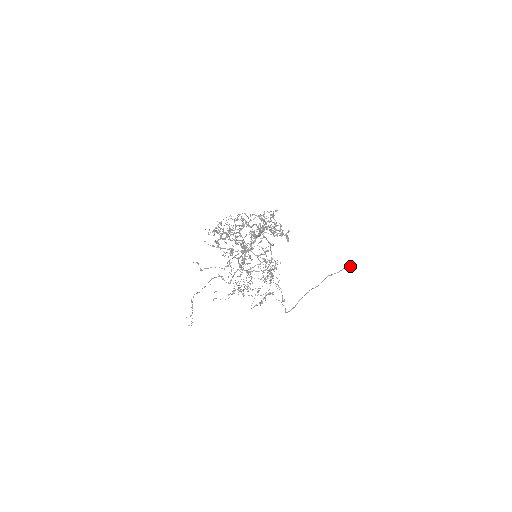
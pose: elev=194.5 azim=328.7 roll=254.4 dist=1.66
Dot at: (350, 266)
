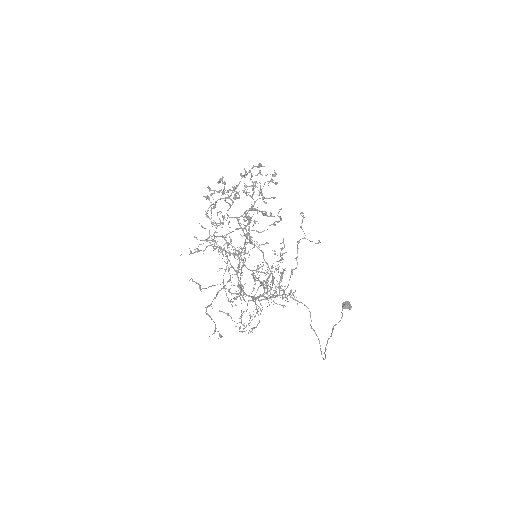
Dot at: (347, 305)
